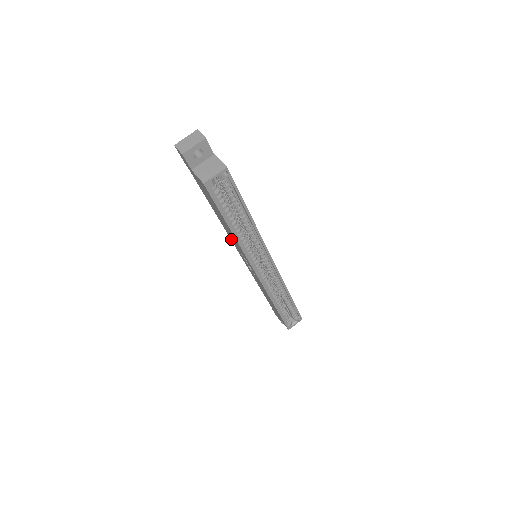
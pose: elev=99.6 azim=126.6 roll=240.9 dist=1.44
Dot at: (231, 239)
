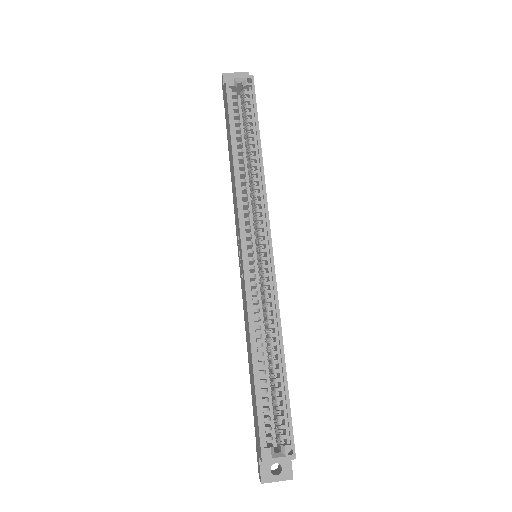
Dot at: (235, 217)
